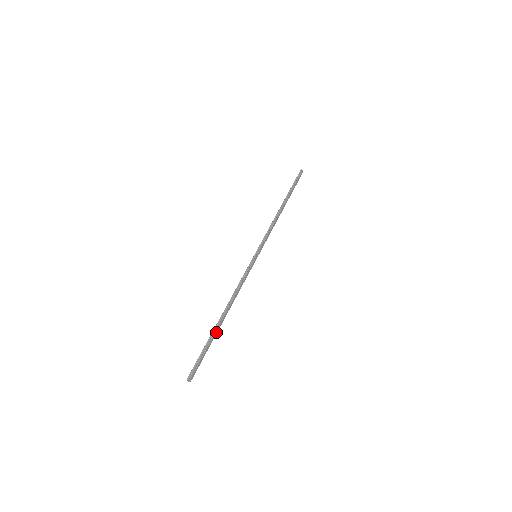
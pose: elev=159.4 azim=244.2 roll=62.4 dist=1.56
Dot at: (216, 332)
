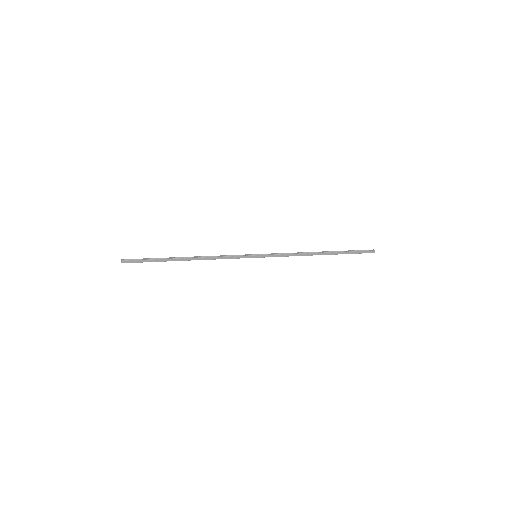
Dot at: (170, 260)
